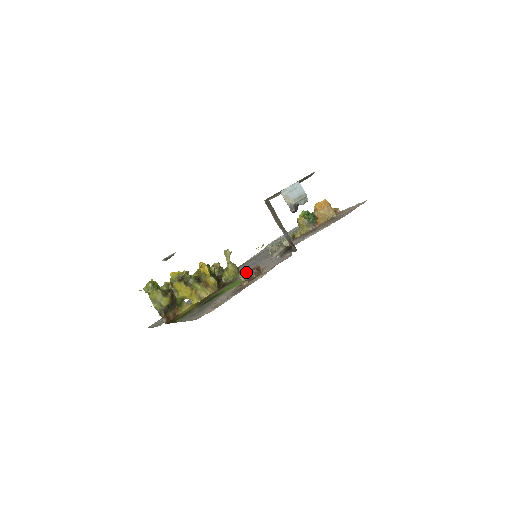
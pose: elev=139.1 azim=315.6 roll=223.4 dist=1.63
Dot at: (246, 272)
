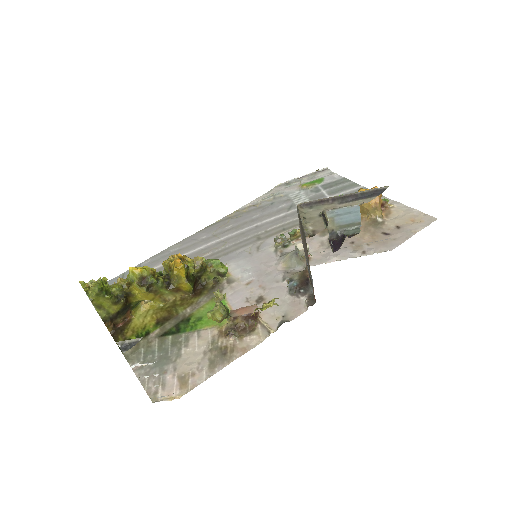
Dot at: (237, 314)
